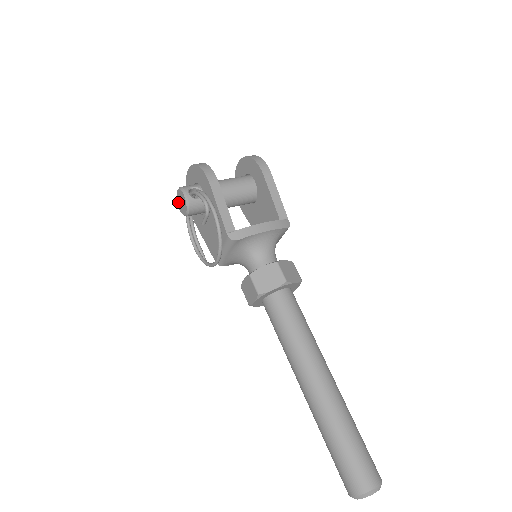
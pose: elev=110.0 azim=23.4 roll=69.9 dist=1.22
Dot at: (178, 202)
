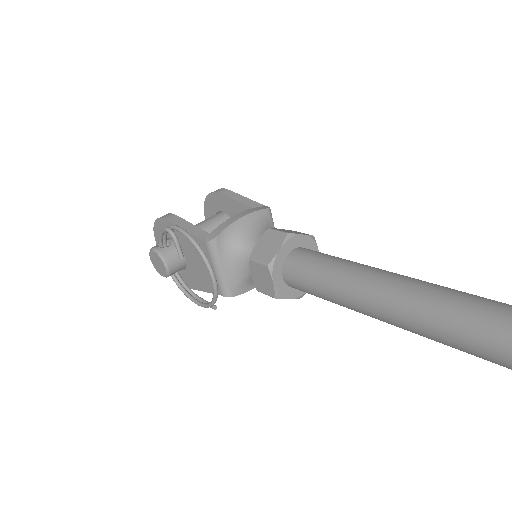
Dot at: (157, 270)
